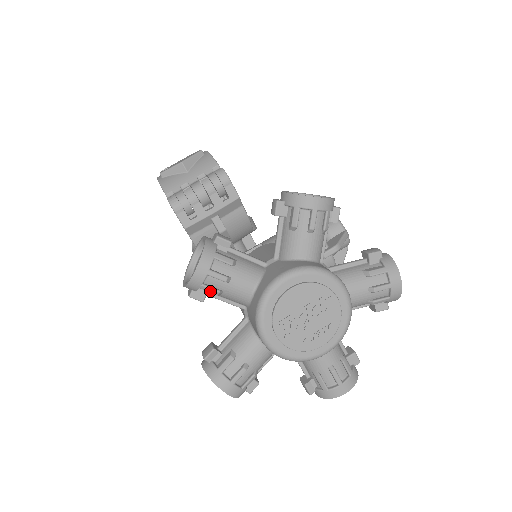
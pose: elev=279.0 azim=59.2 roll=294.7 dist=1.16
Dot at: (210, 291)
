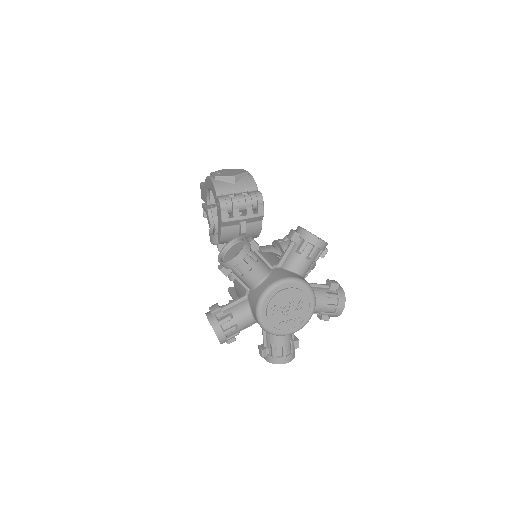
Dot at: (236, 272)
